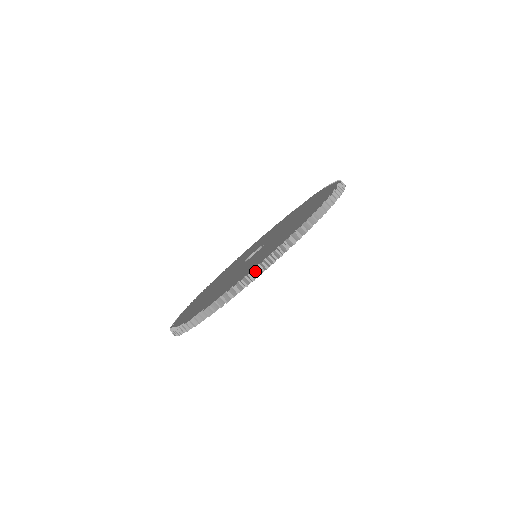
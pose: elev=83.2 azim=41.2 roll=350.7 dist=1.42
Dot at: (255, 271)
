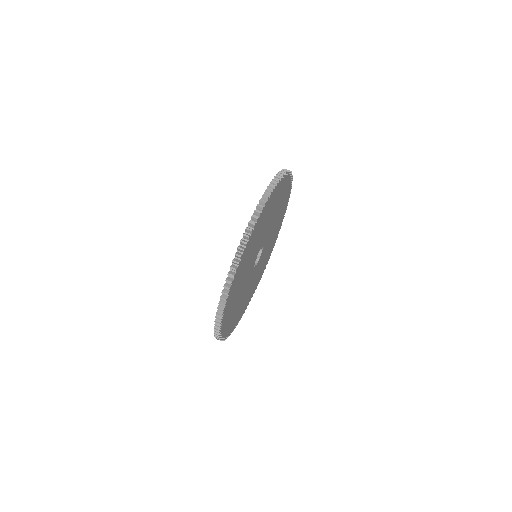
Dot at: (223, 293)
